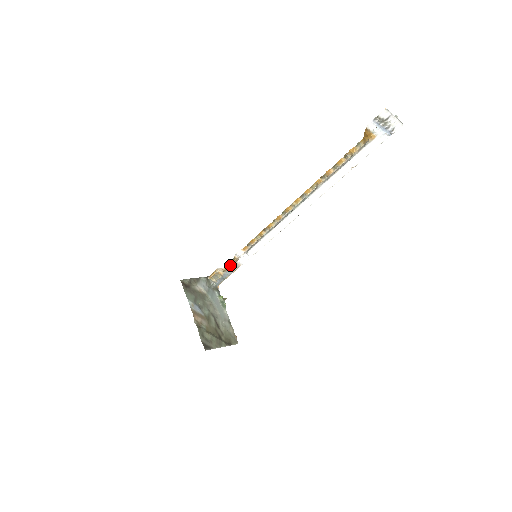
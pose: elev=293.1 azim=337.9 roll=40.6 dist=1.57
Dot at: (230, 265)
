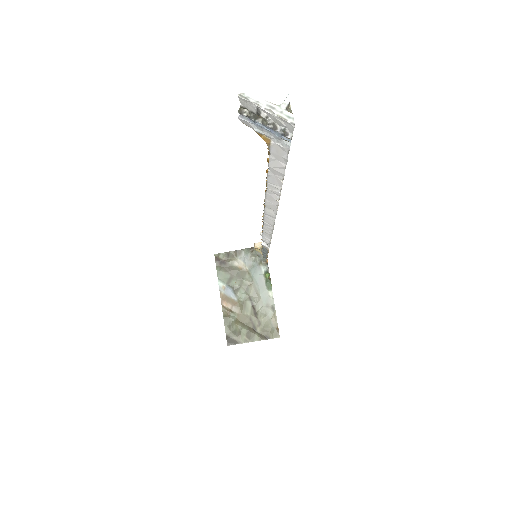
Dot at: occluded
